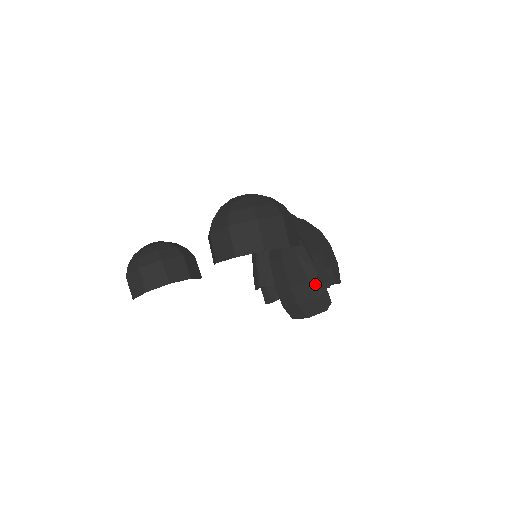
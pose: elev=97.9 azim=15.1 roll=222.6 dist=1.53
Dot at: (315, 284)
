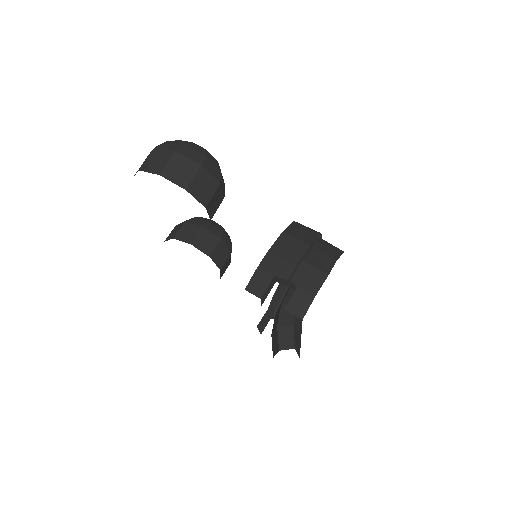
Dot at: (286, 311)
